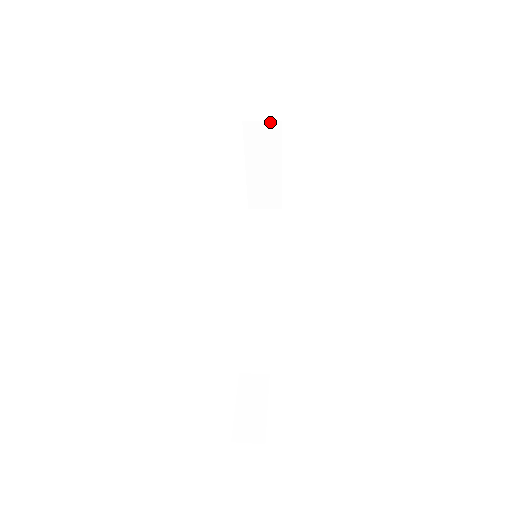
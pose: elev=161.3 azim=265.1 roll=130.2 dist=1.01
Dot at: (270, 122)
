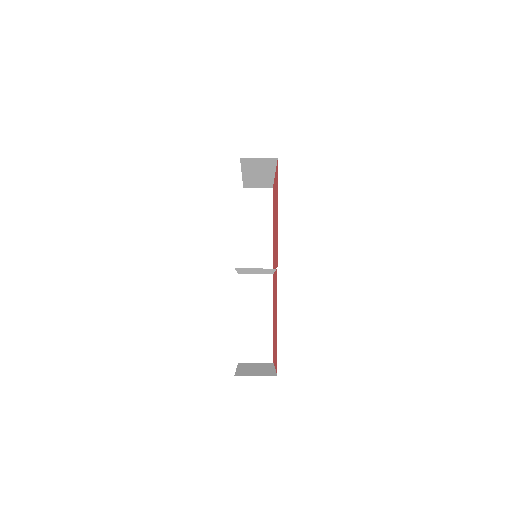
Dot at: (264, 189)
